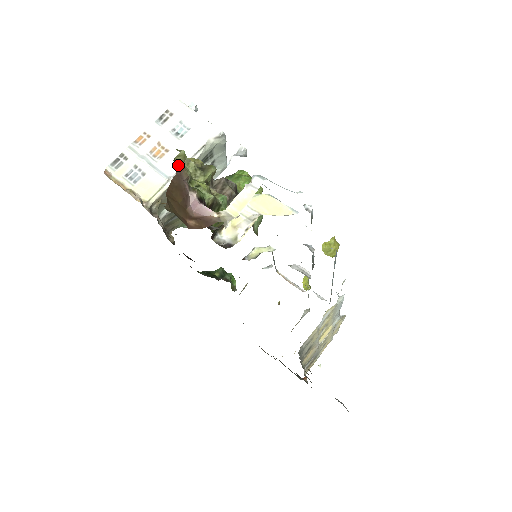
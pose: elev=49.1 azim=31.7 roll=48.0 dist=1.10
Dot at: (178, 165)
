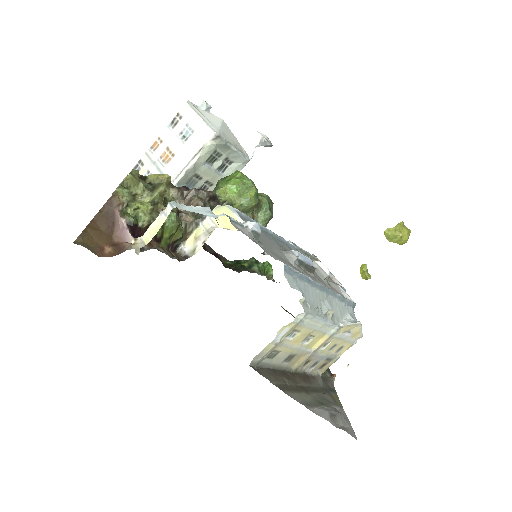
Dot at: (114, 192)
